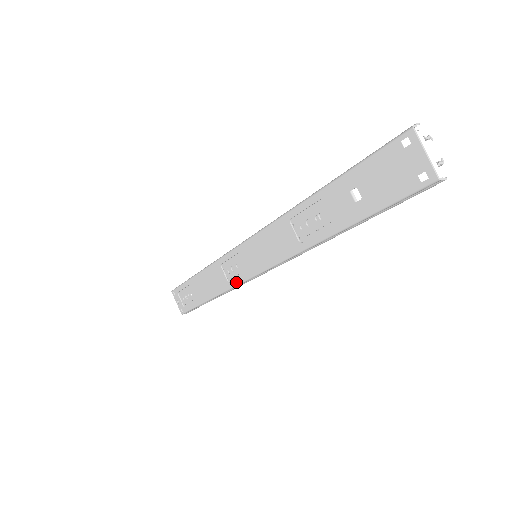
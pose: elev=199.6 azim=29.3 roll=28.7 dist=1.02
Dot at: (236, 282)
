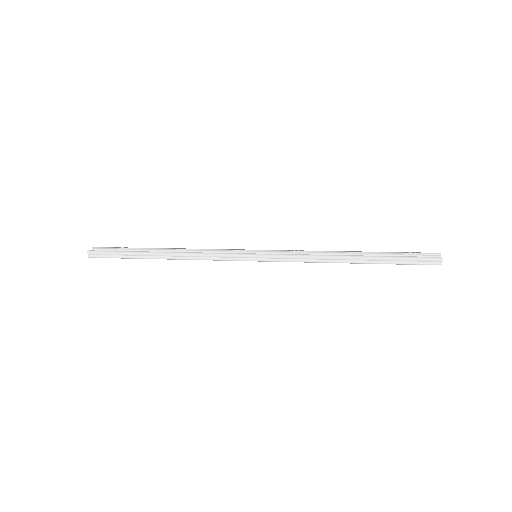
Dot at: occluded
